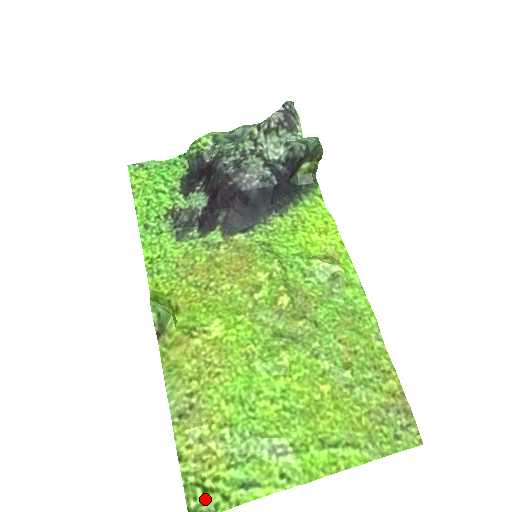
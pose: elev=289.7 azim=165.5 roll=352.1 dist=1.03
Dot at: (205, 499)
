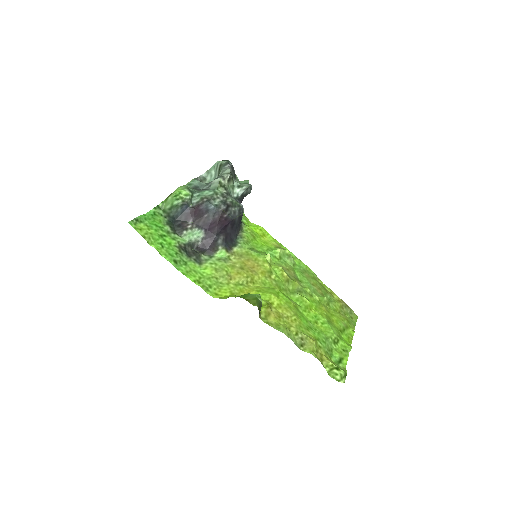
Dot at: (340, 371)
